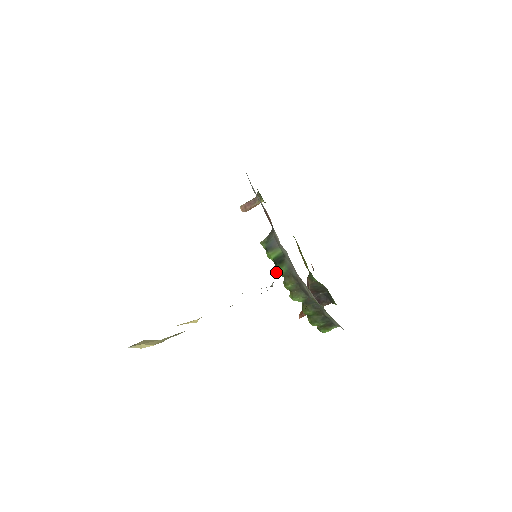
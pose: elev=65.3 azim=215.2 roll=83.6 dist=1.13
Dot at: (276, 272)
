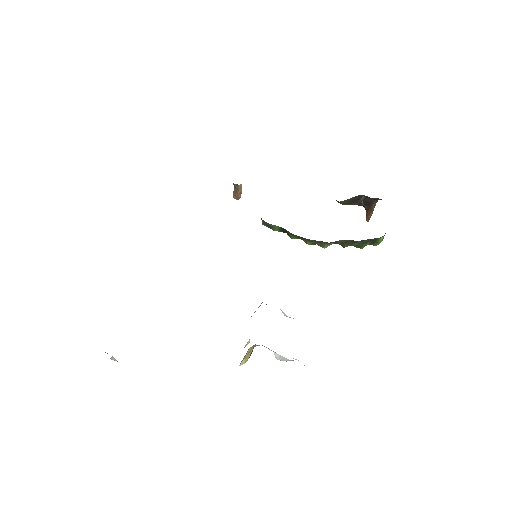
Dot at: occluded
